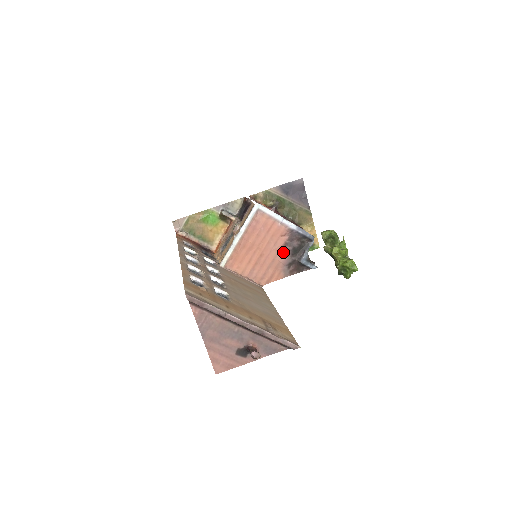
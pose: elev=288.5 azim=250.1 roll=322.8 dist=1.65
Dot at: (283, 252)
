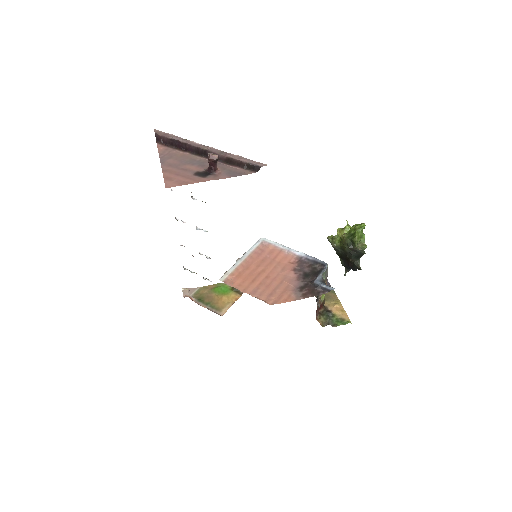
Dot at: (293, 277)
